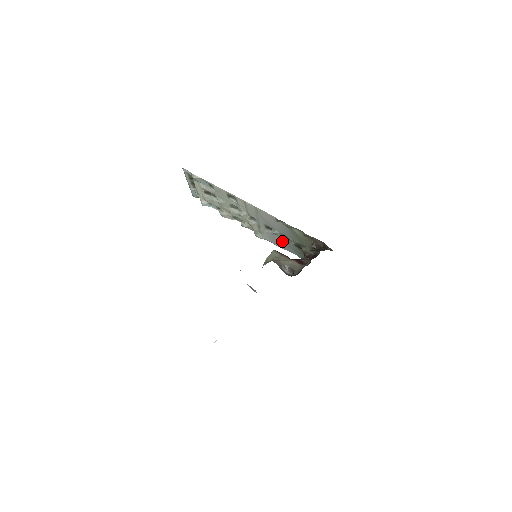
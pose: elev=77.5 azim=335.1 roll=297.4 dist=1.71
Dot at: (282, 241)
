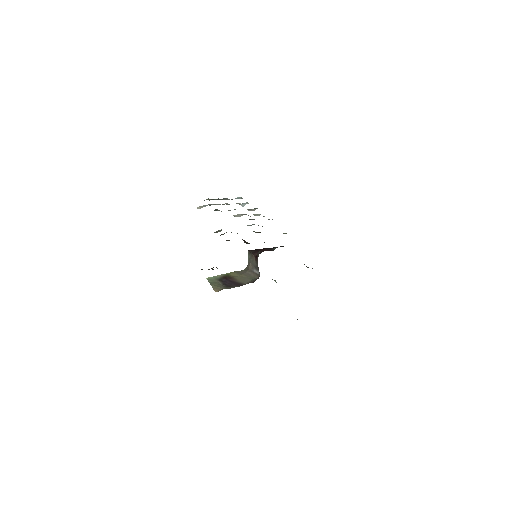
Dot at: occluded
